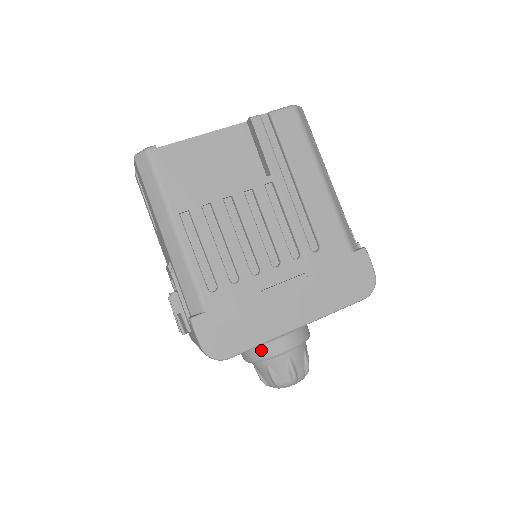
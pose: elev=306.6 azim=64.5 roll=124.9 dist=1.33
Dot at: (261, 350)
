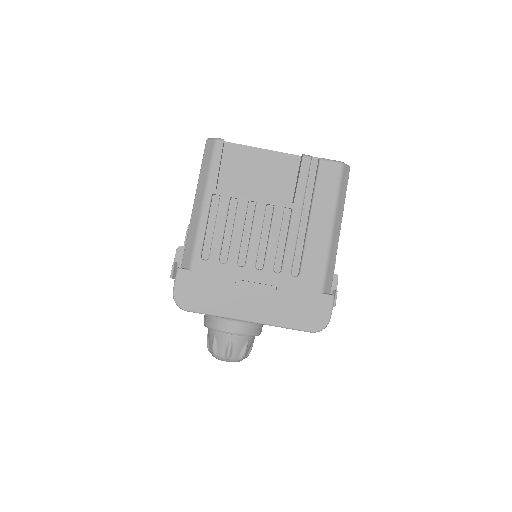
Dot at: (215, 321)
